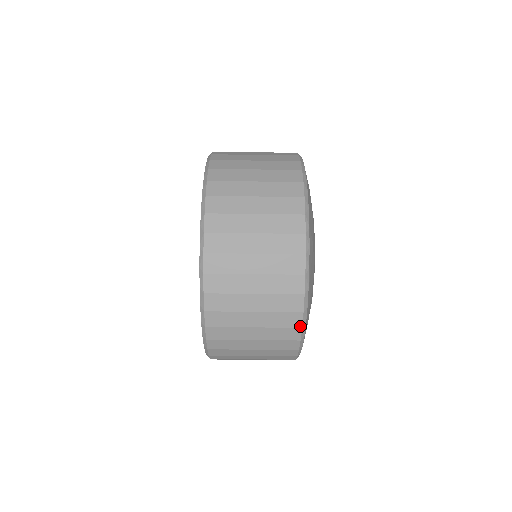
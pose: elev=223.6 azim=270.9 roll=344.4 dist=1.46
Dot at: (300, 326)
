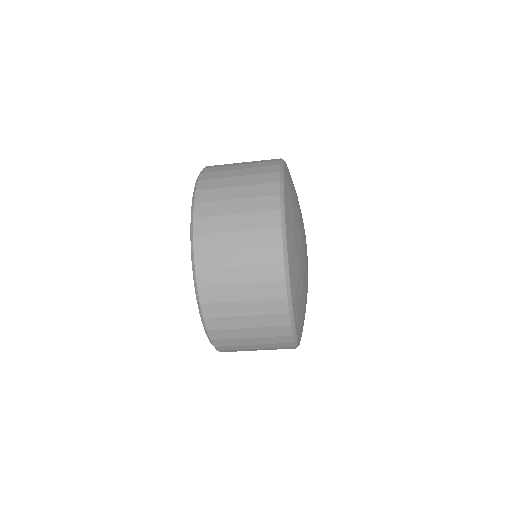
Dot at: (287, 311)
